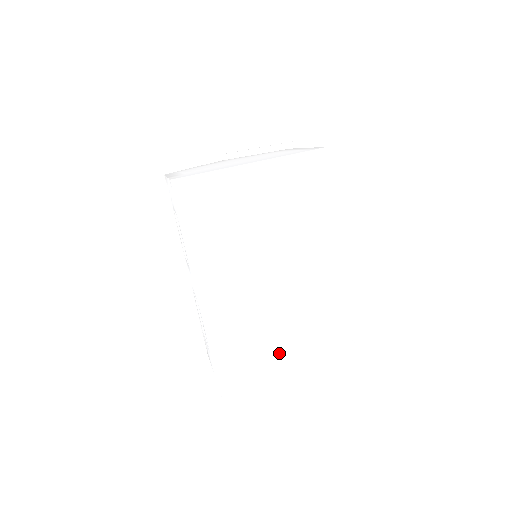
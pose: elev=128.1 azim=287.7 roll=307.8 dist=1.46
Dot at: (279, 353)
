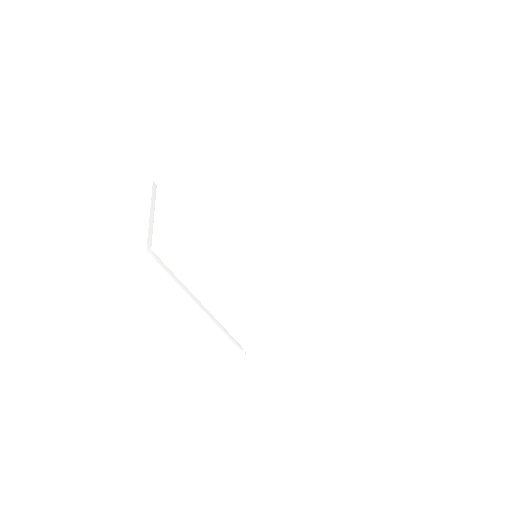
Dot at: (333, 319)
